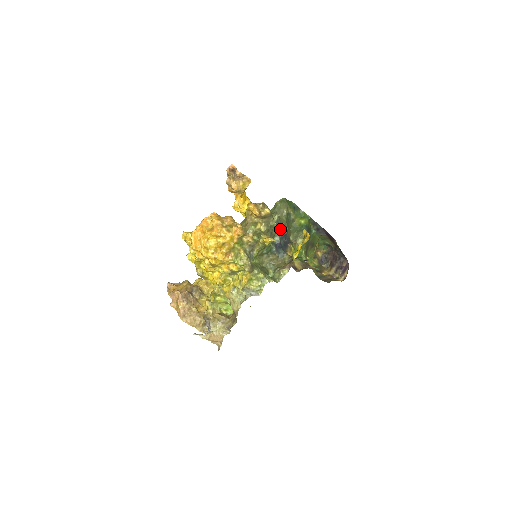
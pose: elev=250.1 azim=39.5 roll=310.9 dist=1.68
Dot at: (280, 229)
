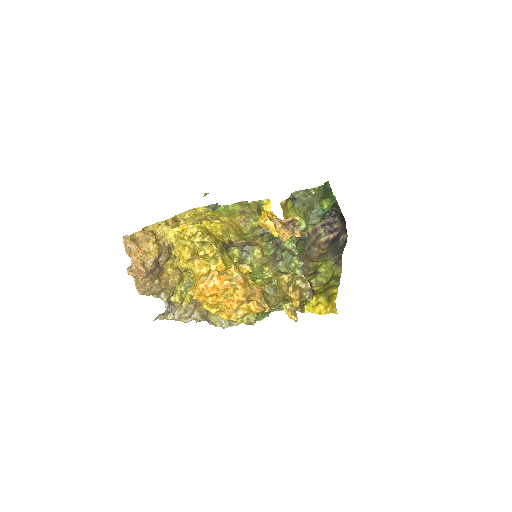
Dot at: (300, 238)
